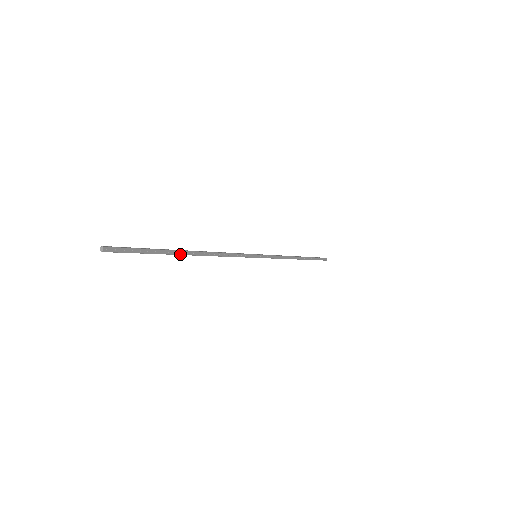
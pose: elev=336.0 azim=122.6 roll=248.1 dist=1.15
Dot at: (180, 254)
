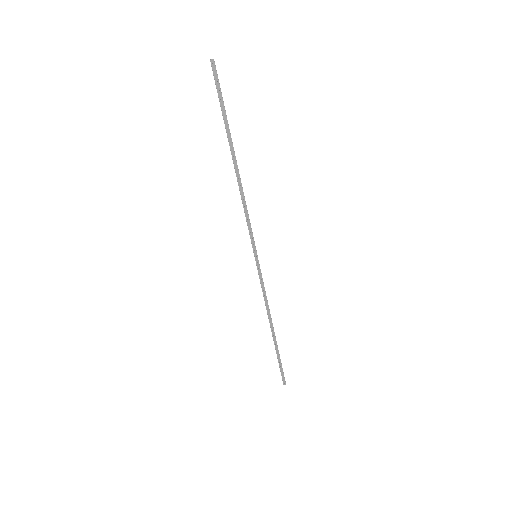
Dot at: (231, 147)
